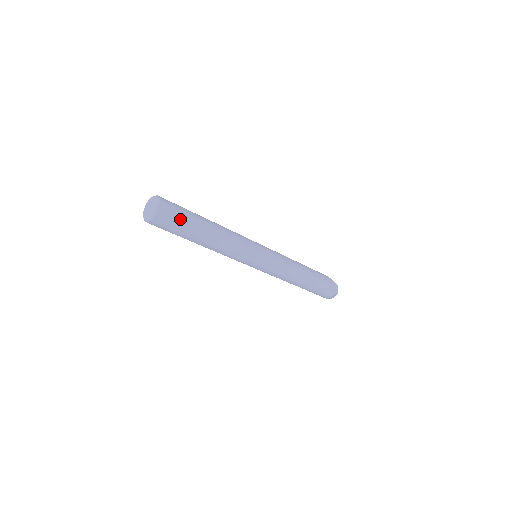
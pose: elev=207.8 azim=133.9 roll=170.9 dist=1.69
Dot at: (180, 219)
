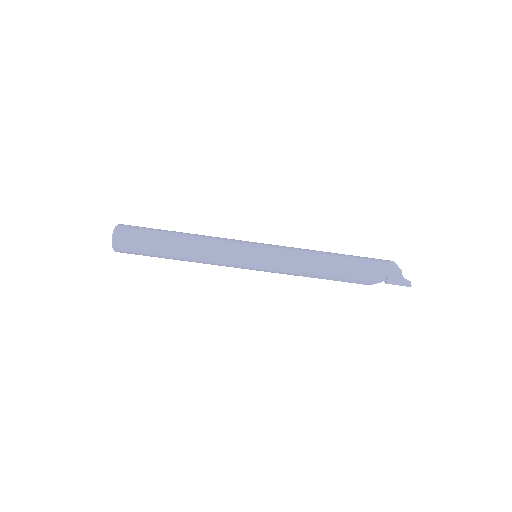
Dot at: occluded
